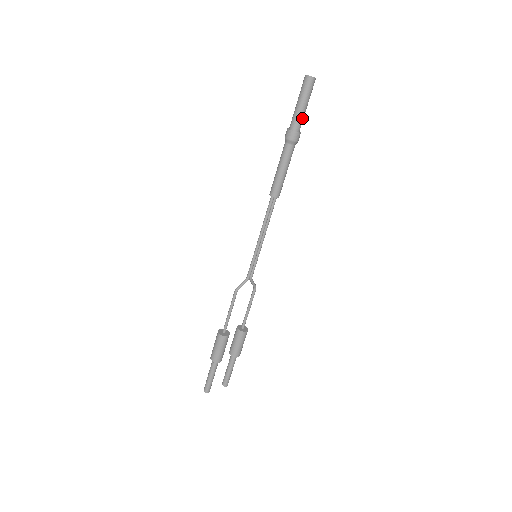
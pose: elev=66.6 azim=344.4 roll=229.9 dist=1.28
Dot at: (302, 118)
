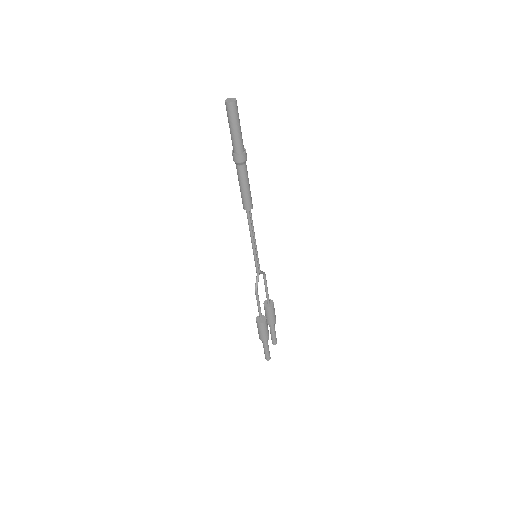
Dot at: occluded
